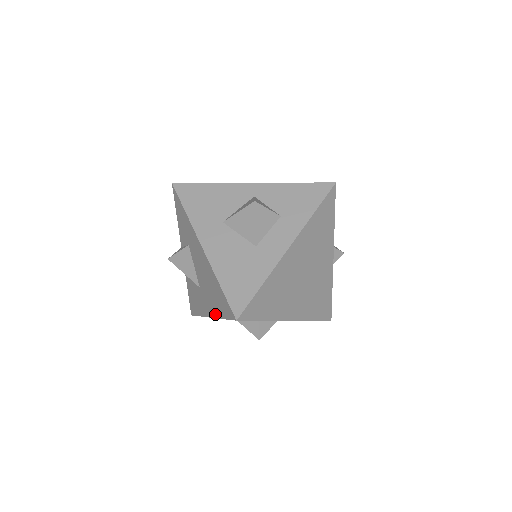
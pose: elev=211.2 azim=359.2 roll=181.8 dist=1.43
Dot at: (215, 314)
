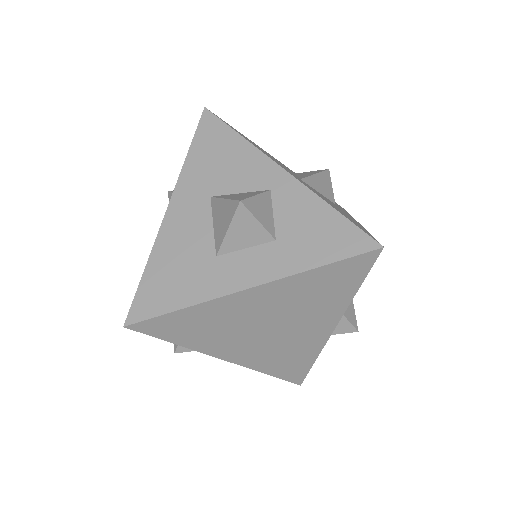
Dot at: occluded
